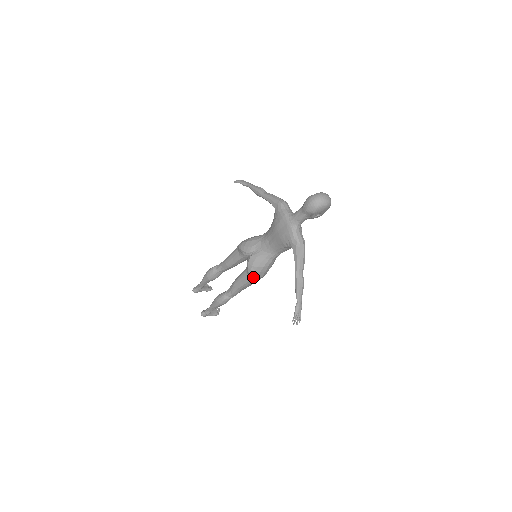
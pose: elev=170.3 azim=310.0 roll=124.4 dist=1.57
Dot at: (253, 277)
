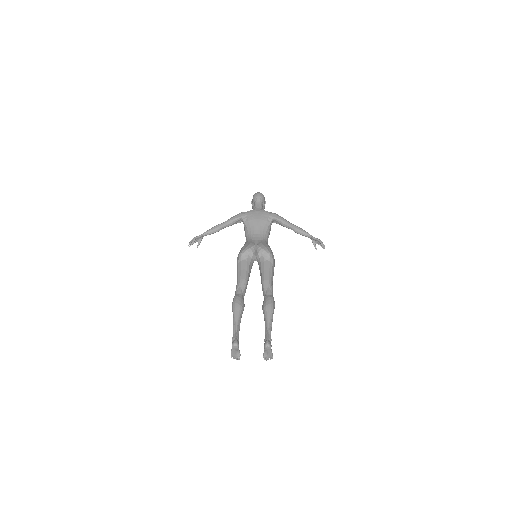
Dot at: (272, 257)
